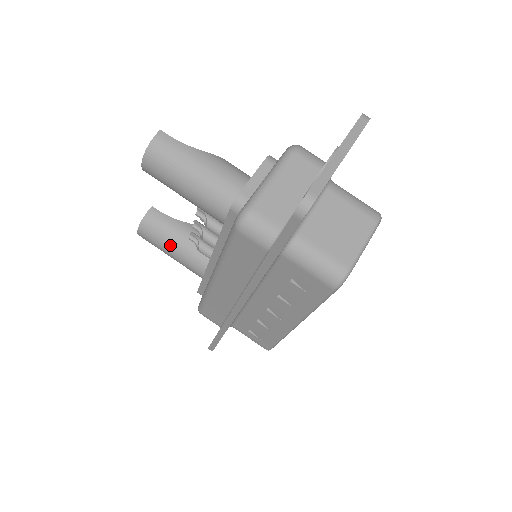
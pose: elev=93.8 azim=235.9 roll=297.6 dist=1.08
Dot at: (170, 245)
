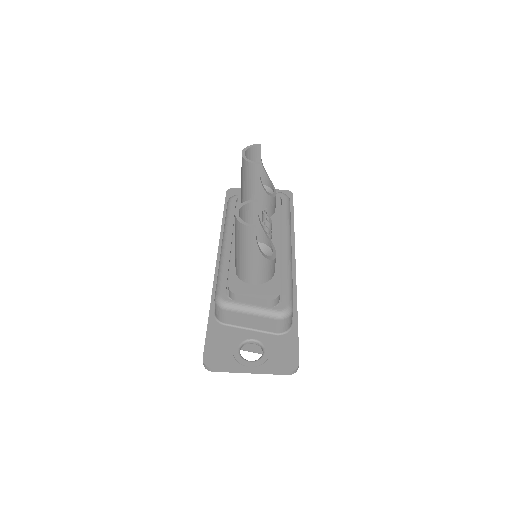
Dot at: (243, 184)
